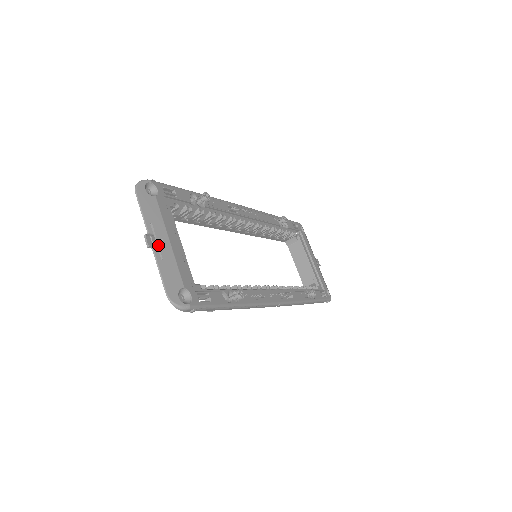
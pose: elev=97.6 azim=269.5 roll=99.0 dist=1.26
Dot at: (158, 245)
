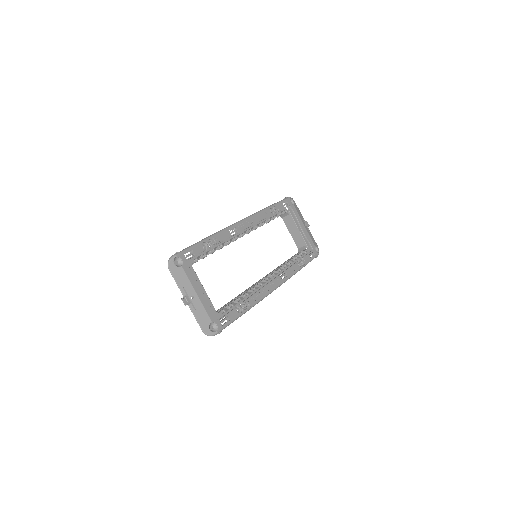
Dot at: (191, 301)
